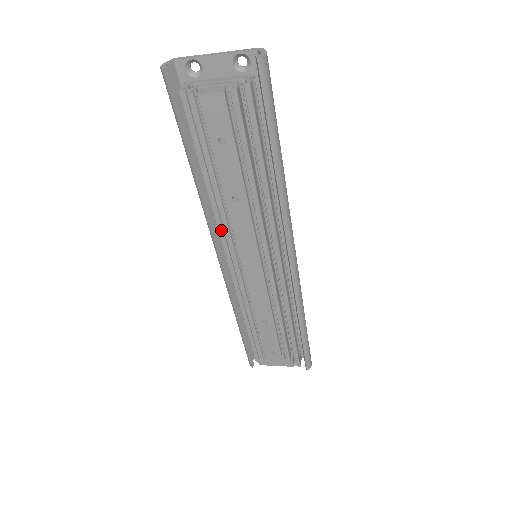
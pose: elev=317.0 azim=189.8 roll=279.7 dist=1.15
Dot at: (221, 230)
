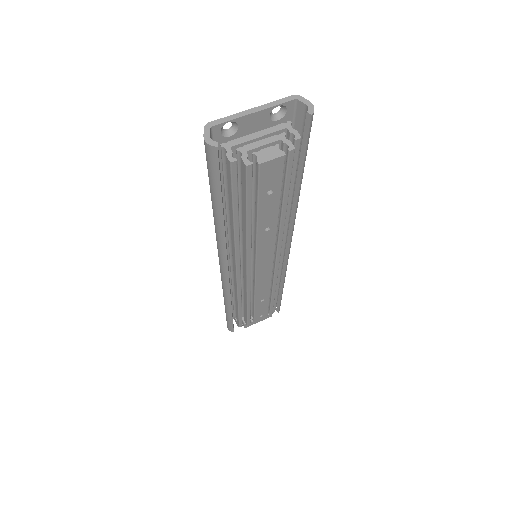
Dot at: (238, 253)
